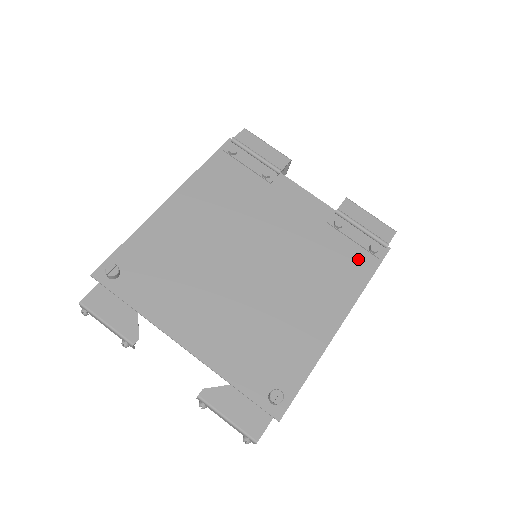
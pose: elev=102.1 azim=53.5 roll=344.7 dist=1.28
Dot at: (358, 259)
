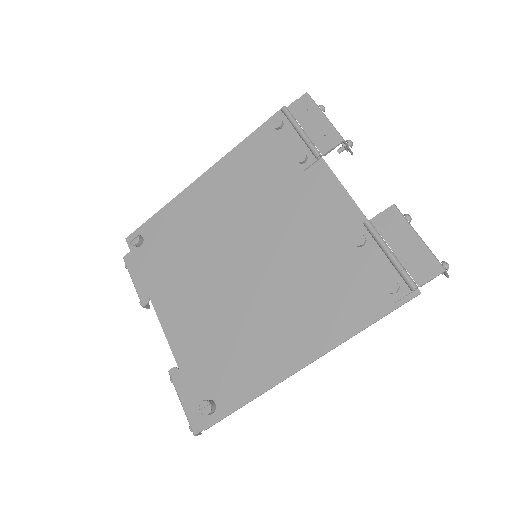
Dot at: (366, 294)
